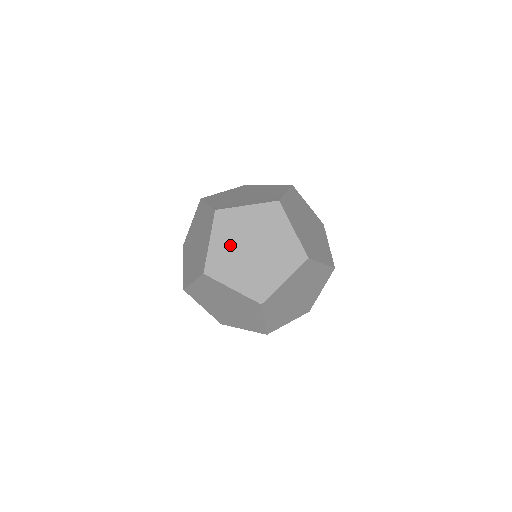
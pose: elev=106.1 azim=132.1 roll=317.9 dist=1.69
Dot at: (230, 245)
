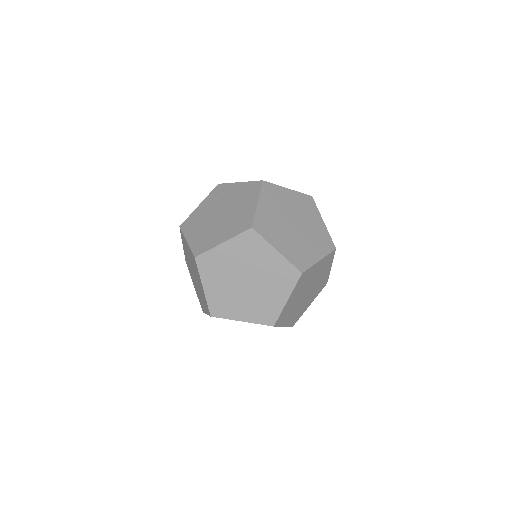
Dot at: (234, 261)
